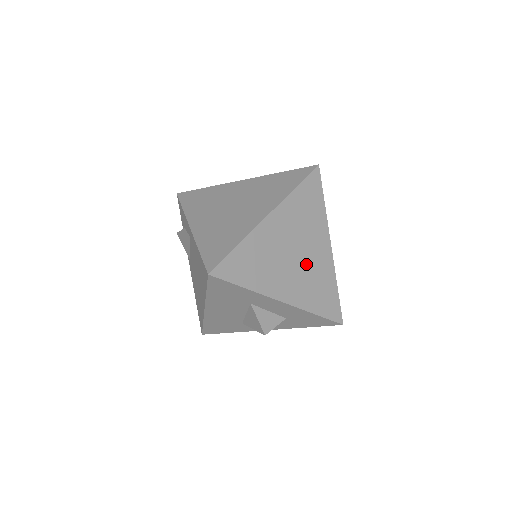
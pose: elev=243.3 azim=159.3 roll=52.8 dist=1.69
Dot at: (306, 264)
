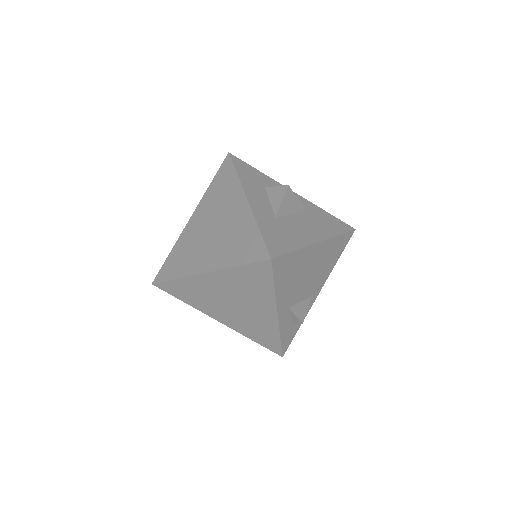
Dot at: (245, 313)
